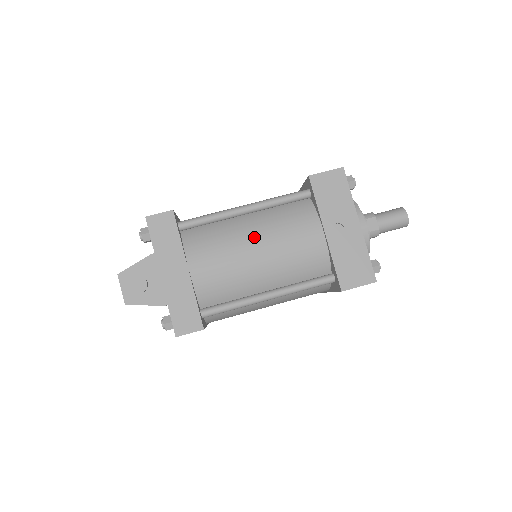
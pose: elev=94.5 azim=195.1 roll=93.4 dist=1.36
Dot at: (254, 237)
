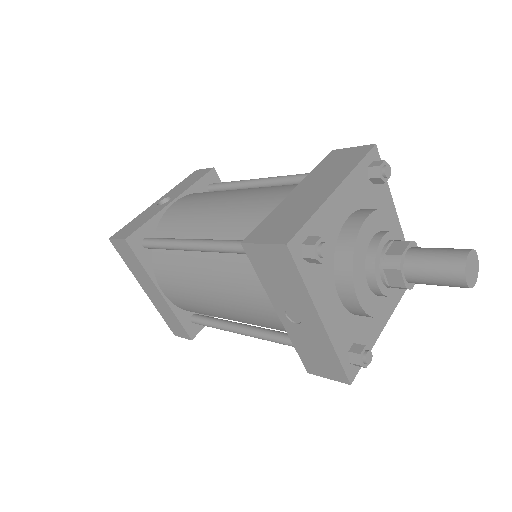
Dot at: (206, 285)
